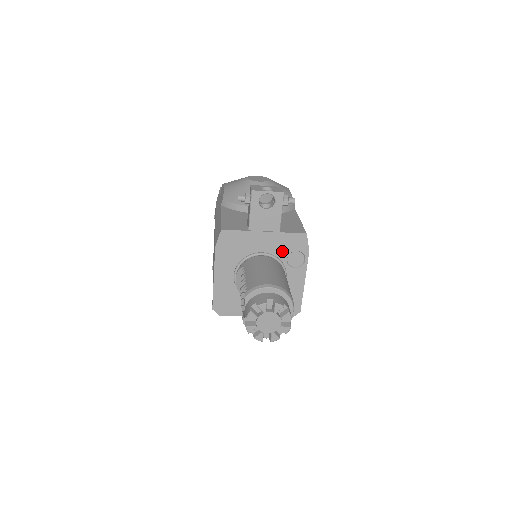
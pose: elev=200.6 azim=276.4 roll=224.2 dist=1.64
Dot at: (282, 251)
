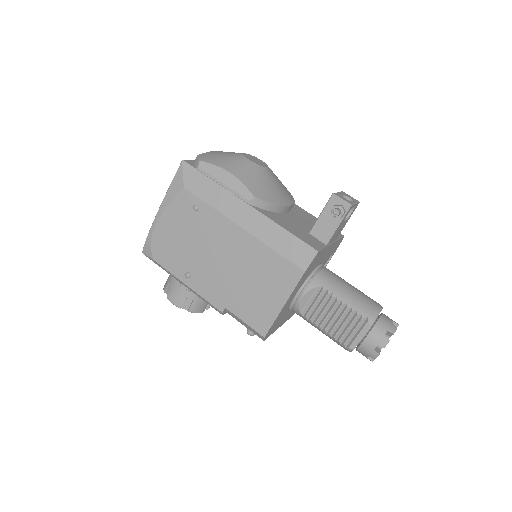
Dot at: (327, 257)
